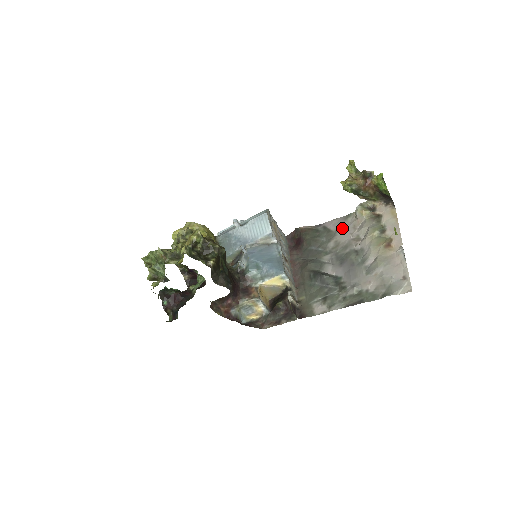
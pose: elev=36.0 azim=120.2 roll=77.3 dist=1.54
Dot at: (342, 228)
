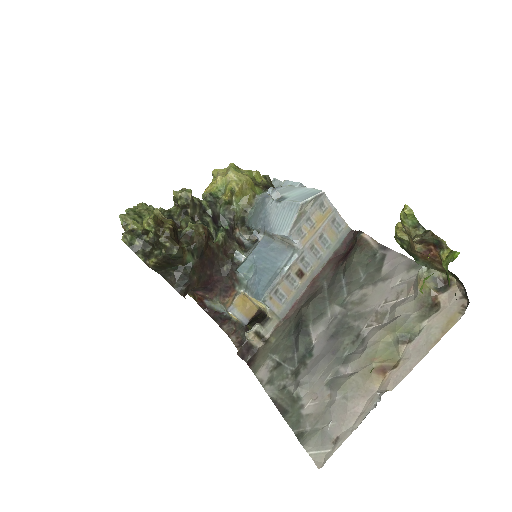
Dot at: (389, 280)
